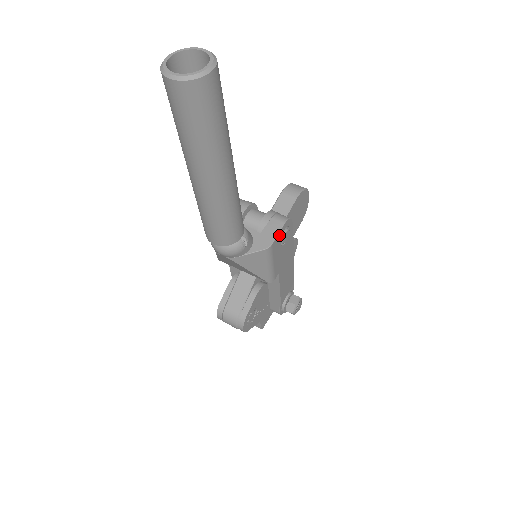
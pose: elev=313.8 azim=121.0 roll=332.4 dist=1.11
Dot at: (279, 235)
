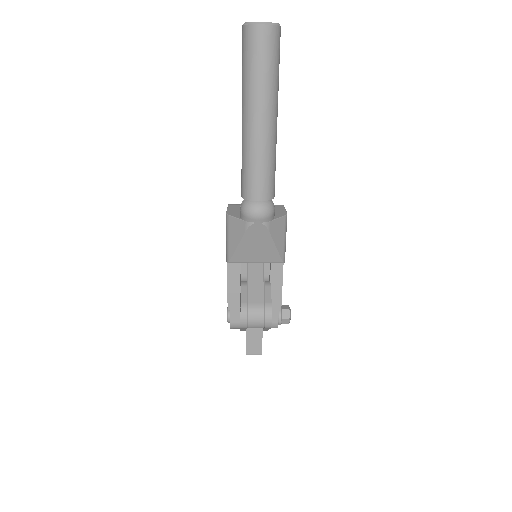
Dot at: occluded
